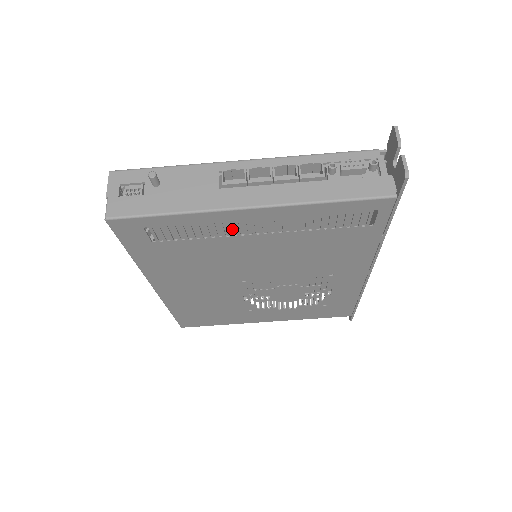
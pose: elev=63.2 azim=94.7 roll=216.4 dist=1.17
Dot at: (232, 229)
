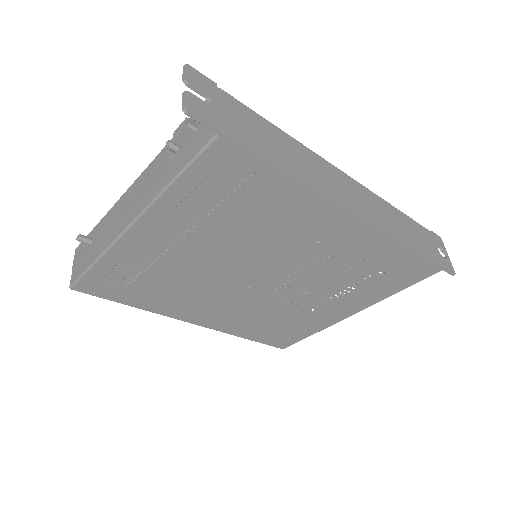
Dot at: occluded
